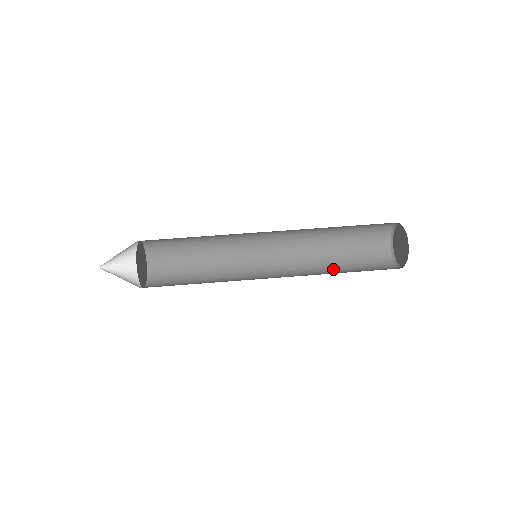
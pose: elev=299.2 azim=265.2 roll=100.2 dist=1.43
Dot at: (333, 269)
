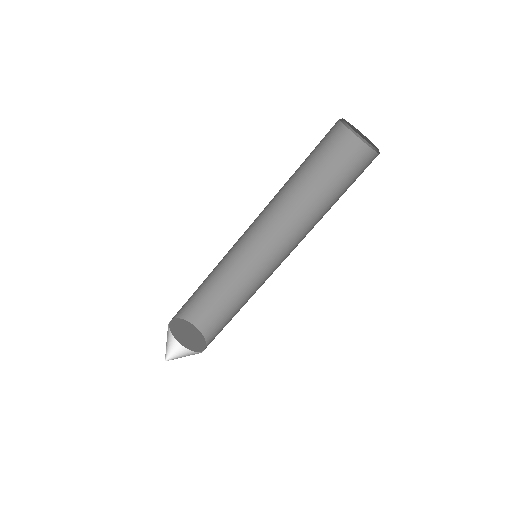
Dot at: (306, 187)
